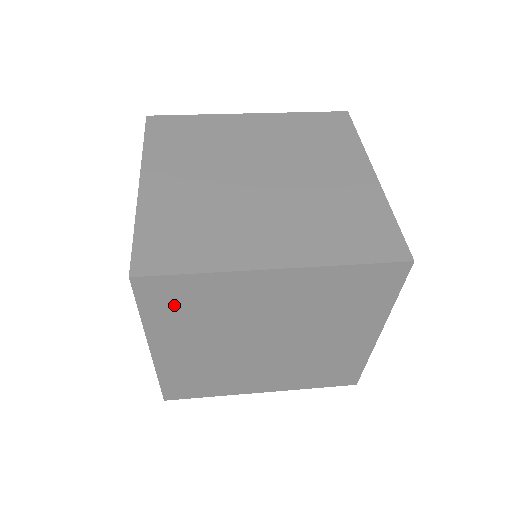
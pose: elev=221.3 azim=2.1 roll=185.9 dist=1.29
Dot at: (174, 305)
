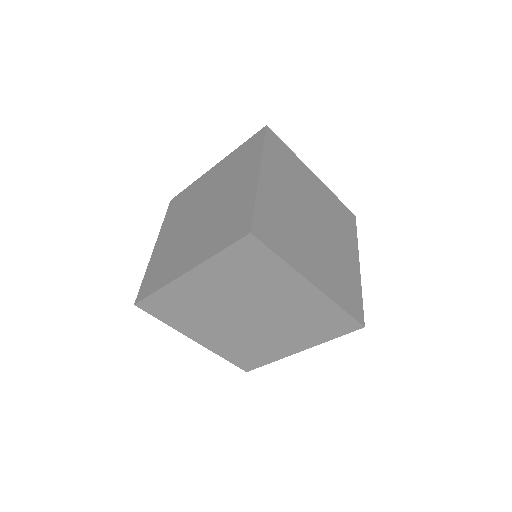
Dot at: (244, 262)
